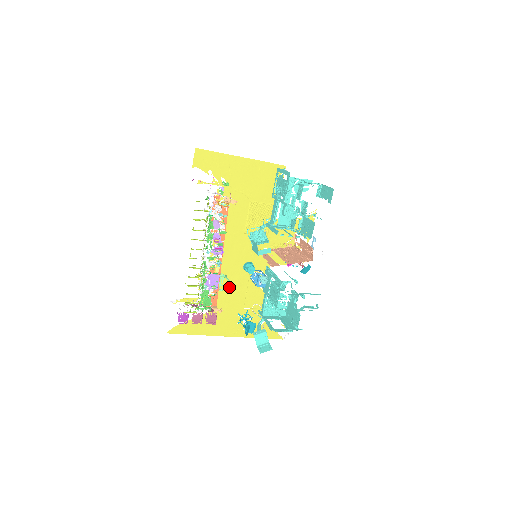
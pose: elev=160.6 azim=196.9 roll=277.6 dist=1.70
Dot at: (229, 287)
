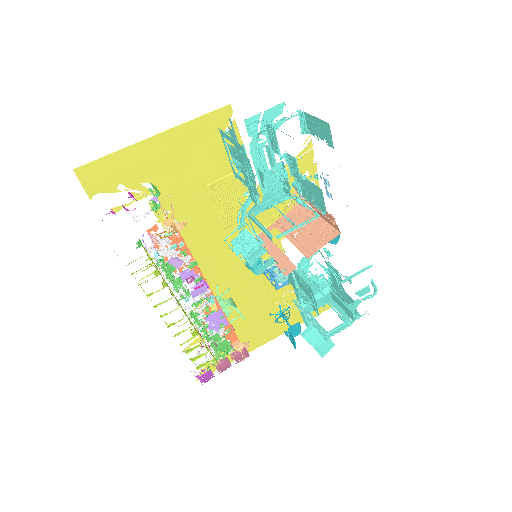
Dot at: occluded
